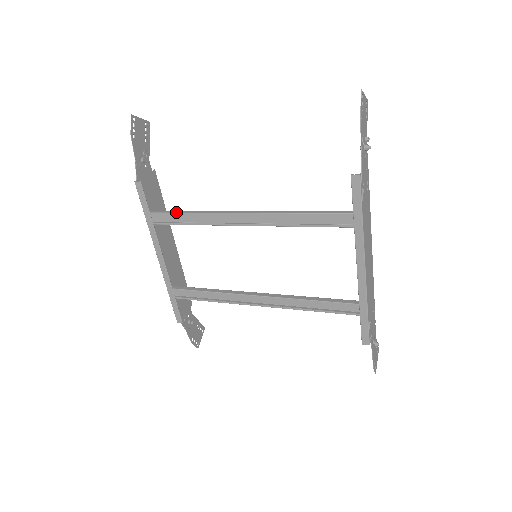
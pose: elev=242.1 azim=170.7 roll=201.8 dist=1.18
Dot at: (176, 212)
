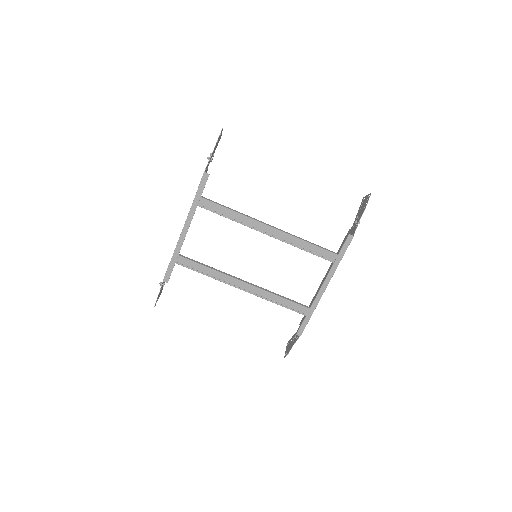
Dot at: (222, 205)
